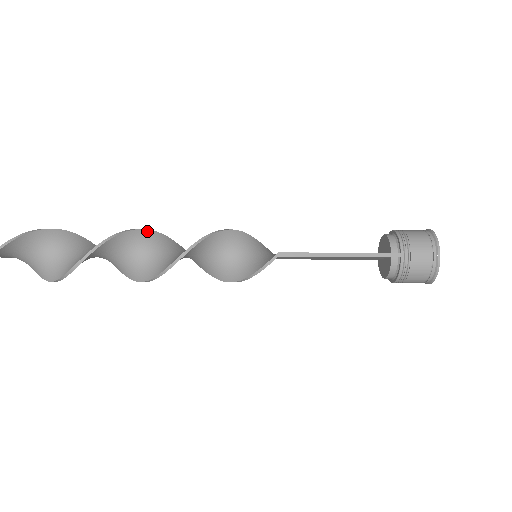
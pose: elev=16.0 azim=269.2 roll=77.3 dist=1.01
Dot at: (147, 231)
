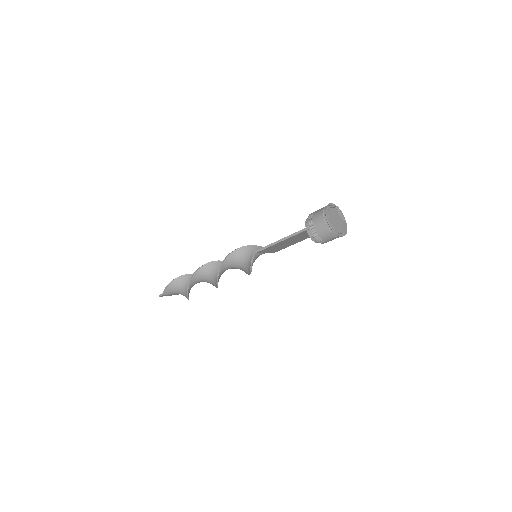
Dot at: (213, 262)
